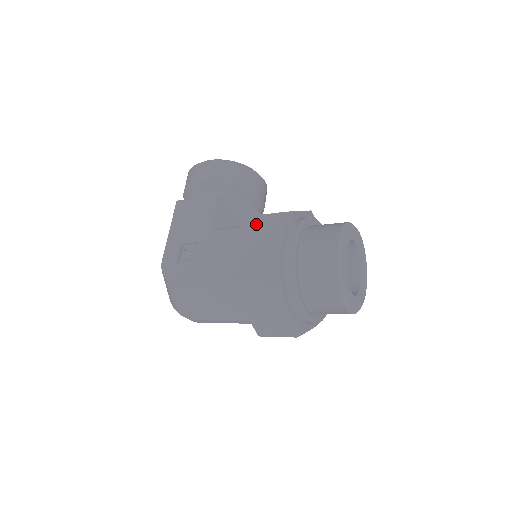
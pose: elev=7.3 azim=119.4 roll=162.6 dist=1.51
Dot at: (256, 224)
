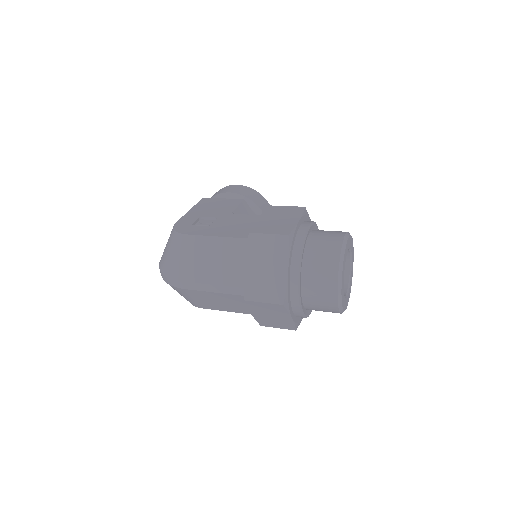
Dot at: (278, 209)
